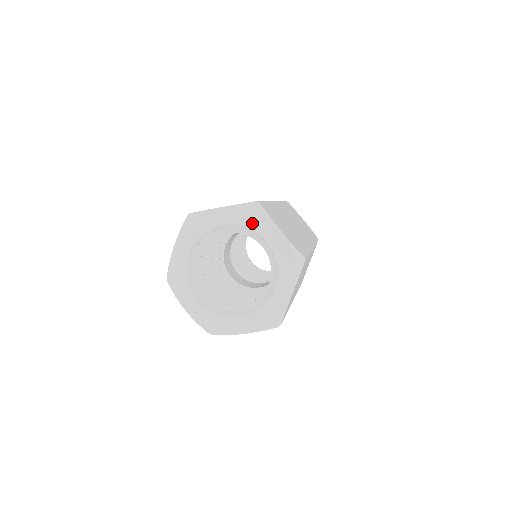
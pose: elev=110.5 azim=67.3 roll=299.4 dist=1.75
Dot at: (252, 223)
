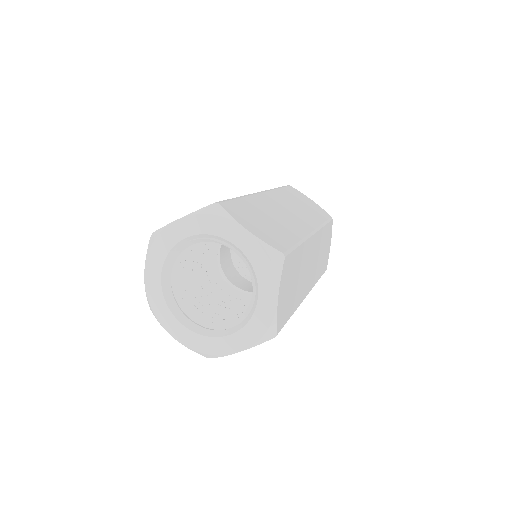
Dot at: (261, 270)
